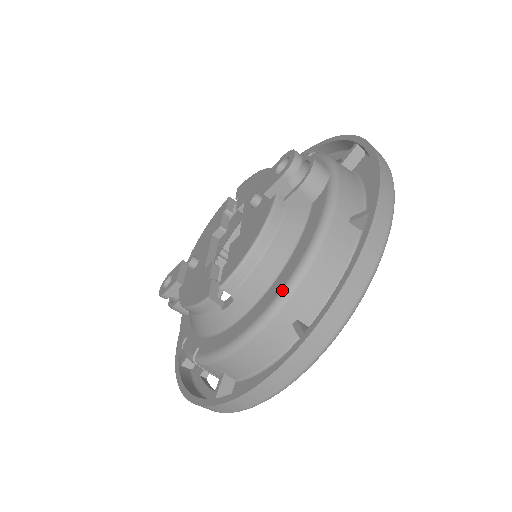
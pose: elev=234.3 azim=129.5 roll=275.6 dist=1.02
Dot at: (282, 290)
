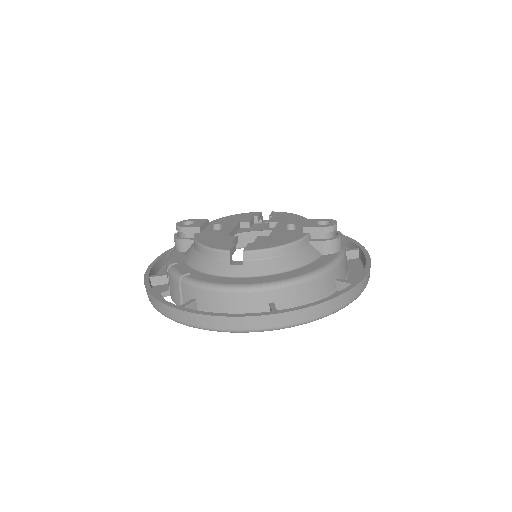
Dot at: (281, 281)
